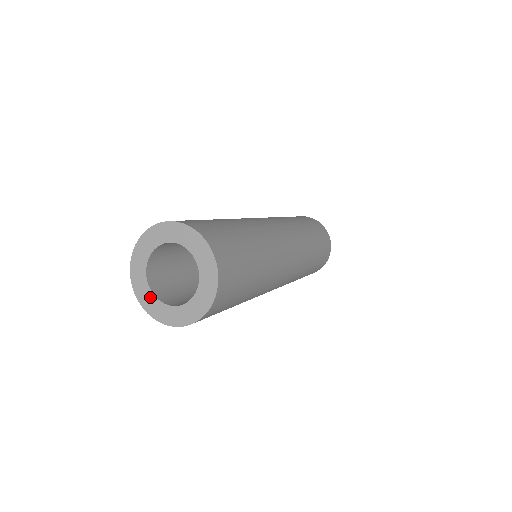
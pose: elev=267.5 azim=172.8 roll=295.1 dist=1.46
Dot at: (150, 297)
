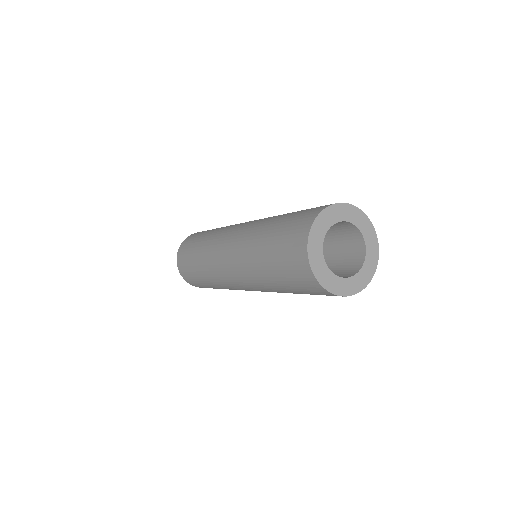
Dot at: (333, 278)
